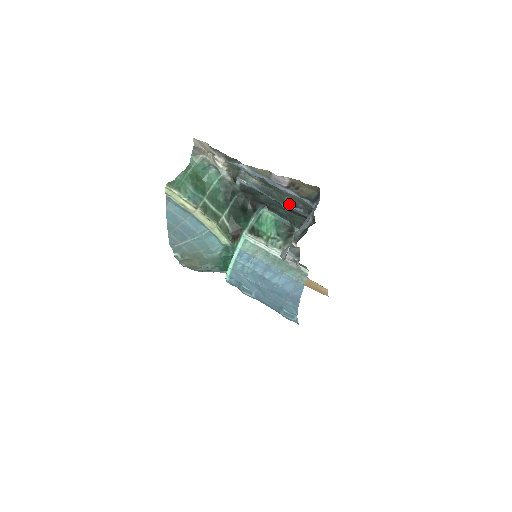
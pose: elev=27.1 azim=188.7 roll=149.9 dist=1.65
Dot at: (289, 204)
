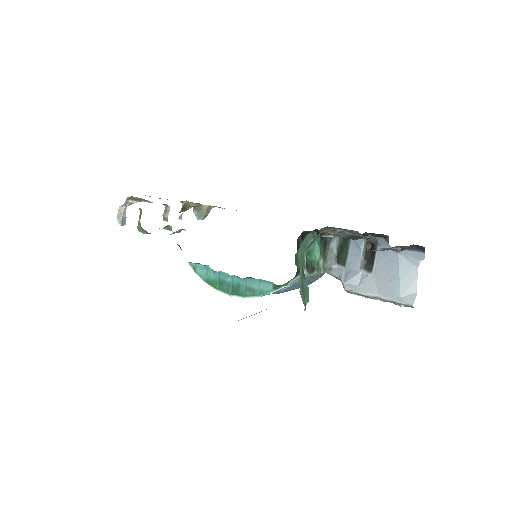
Dot at: occluded
